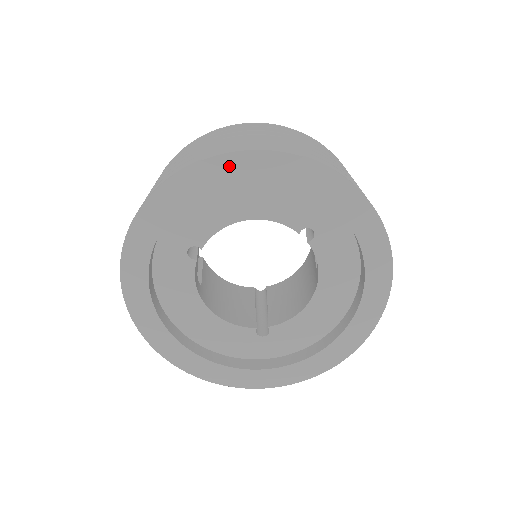
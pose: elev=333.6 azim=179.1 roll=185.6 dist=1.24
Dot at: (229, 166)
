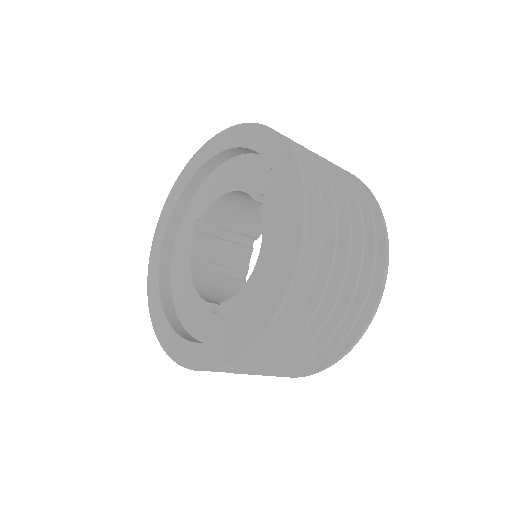
Dot at: (217, 143)
